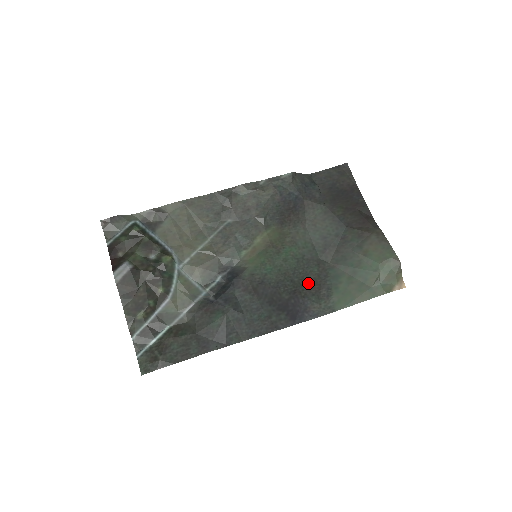
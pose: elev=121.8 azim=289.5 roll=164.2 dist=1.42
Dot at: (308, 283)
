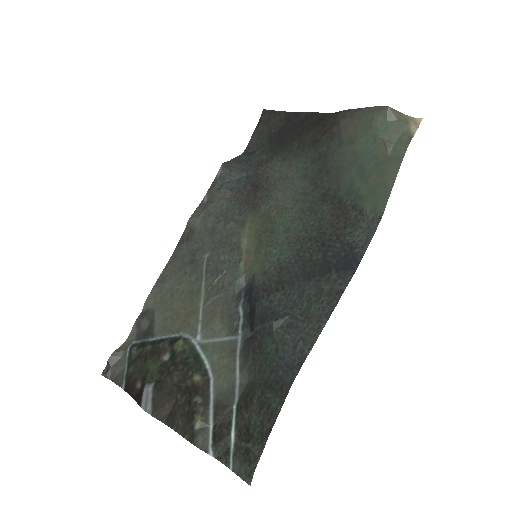
Dot at: (329, 225)
